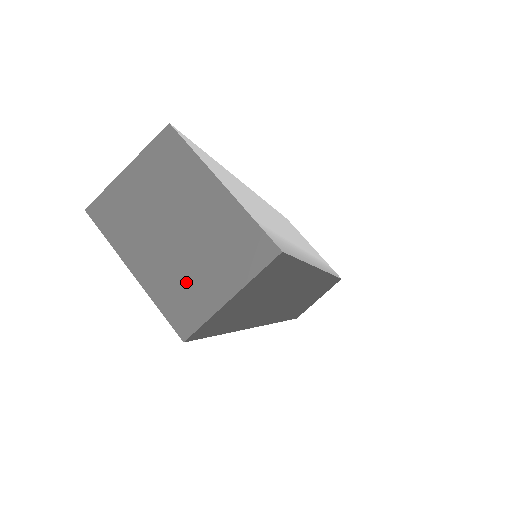
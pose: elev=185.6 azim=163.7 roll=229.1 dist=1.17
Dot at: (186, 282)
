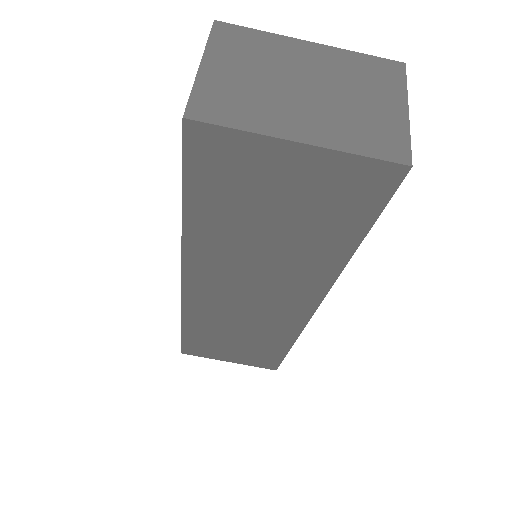
Dot at: (360, 120)
